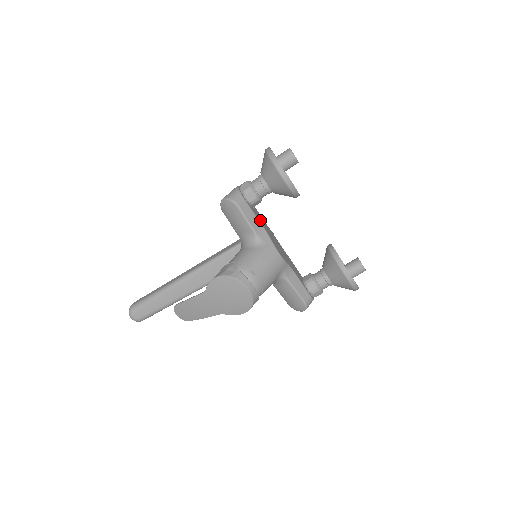
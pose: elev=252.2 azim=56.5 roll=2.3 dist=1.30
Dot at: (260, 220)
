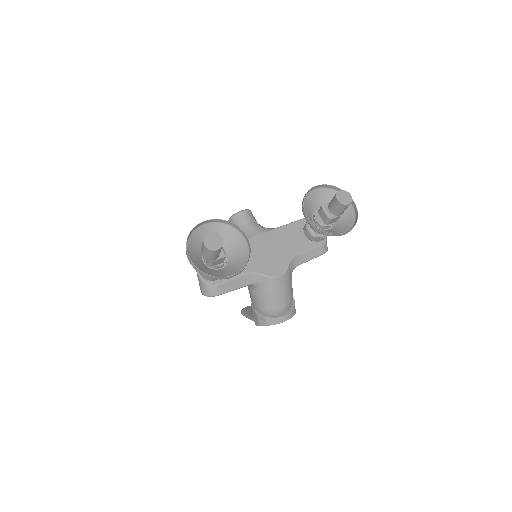
Dot at: occluded
